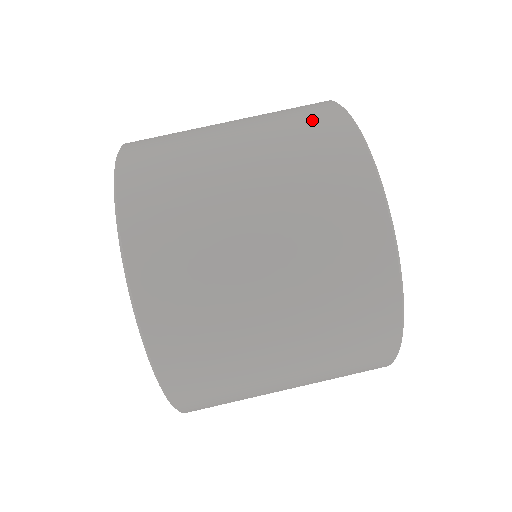
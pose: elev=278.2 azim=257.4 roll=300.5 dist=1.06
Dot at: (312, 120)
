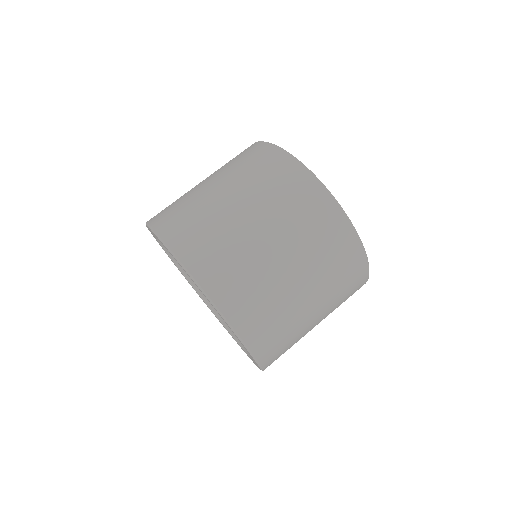
Dot at: (241, 153)
